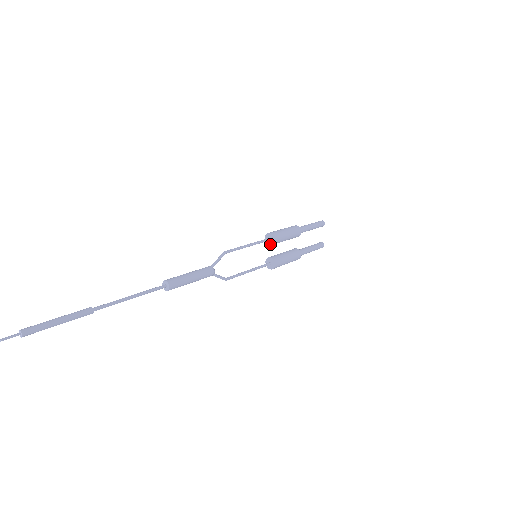
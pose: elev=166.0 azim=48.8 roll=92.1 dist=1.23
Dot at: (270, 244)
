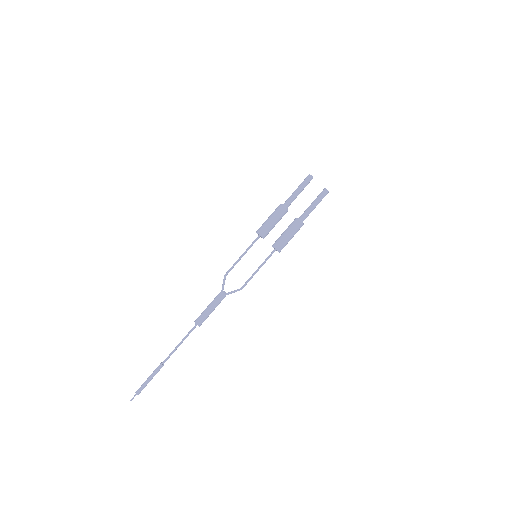
Dot at: occluded
